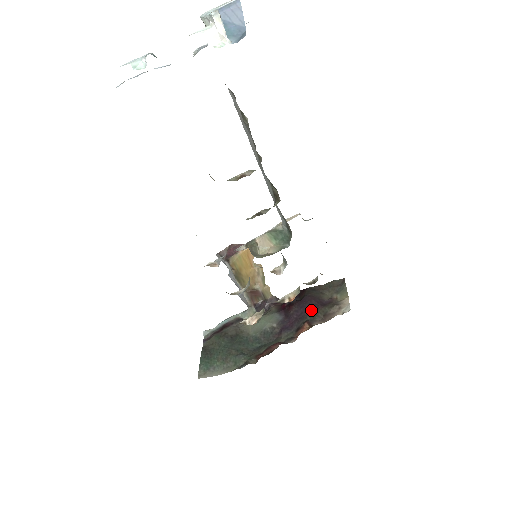
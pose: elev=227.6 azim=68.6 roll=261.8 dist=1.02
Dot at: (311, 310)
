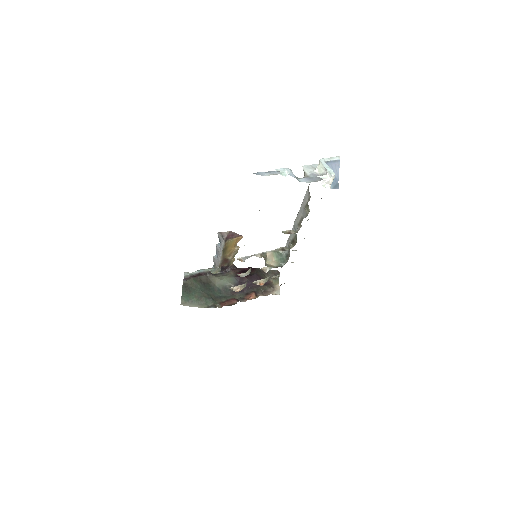
Dot at: (257, 285)
